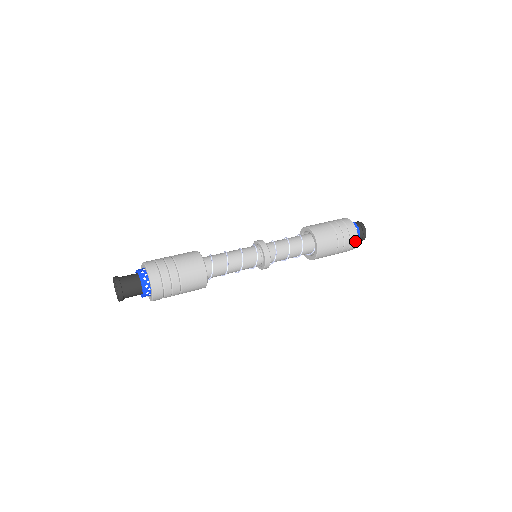
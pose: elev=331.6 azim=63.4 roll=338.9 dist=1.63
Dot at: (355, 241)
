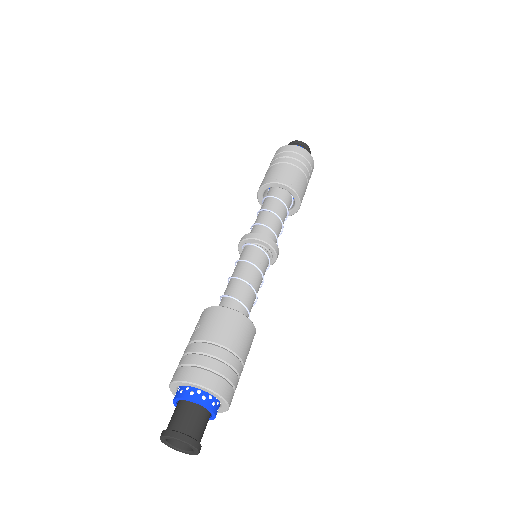
Dot at: occluded
